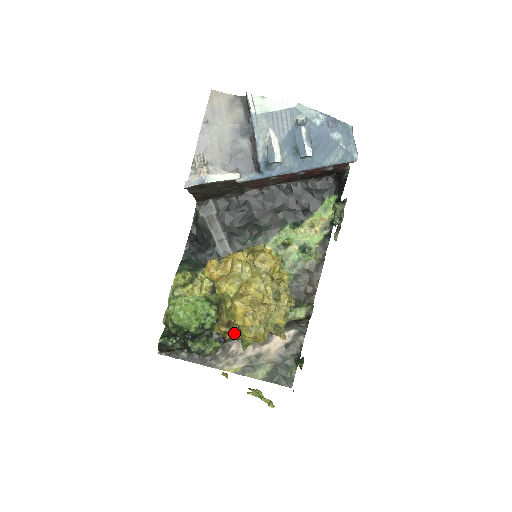
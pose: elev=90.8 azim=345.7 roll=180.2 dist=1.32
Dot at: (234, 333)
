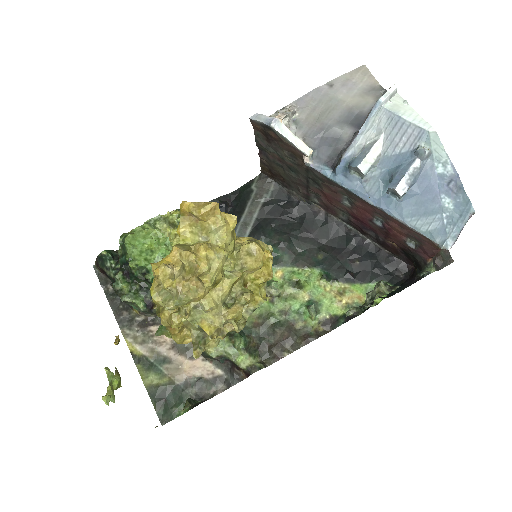
Dot at: occluded
